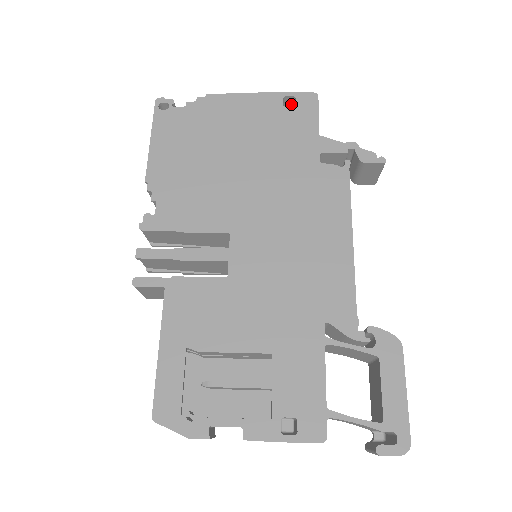
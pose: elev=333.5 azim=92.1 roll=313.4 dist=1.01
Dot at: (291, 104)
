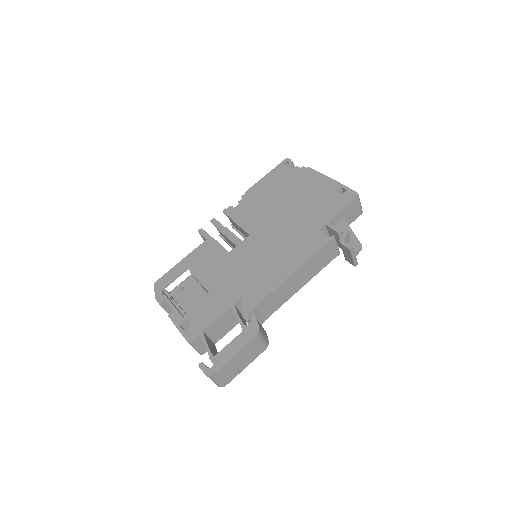
Dot at: occluded
